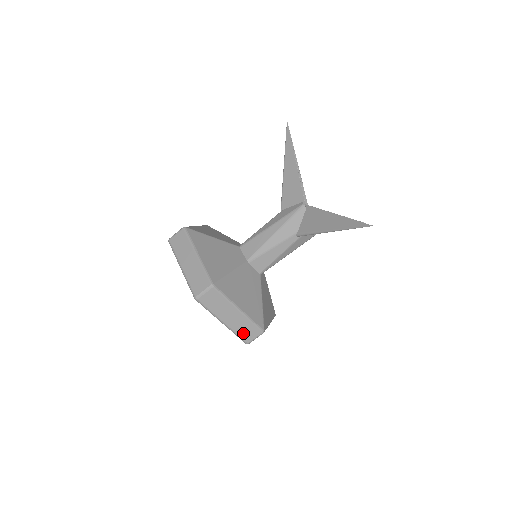
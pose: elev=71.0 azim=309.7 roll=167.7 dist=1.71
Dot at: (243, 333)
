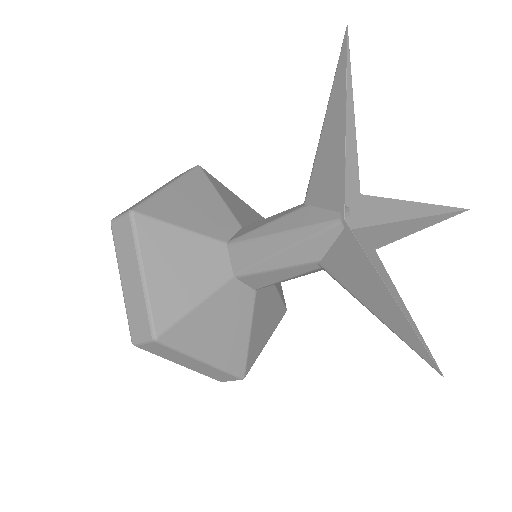
Dot at: (213, 375)
